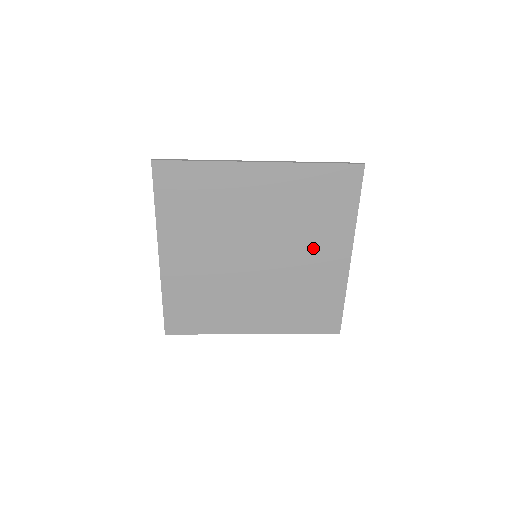
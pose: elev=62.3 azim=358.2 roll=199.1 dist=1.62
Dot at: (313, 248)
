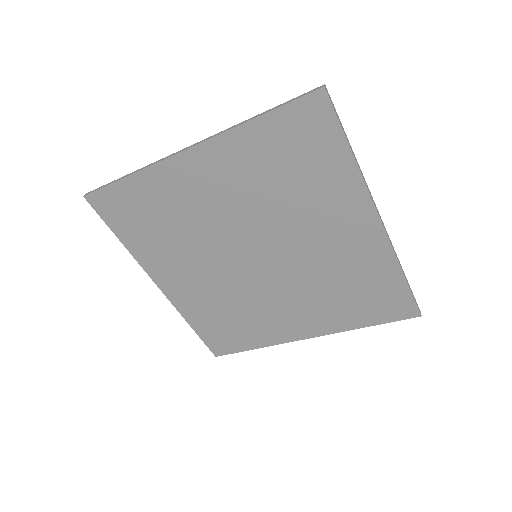
Dot at: (299, 305)
